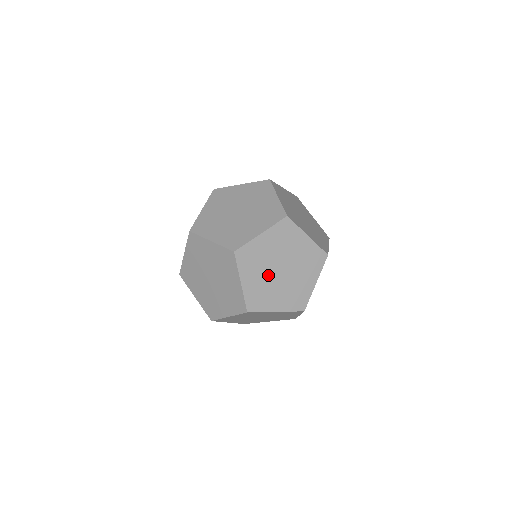
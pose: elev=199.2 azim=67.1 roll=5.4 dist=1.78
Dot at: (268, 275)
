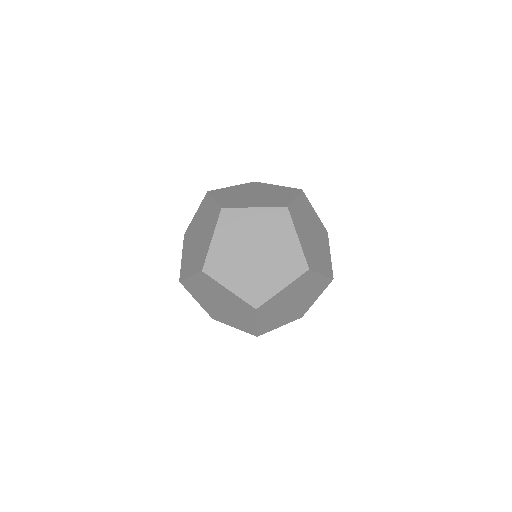
Dot at: (280, 310)
